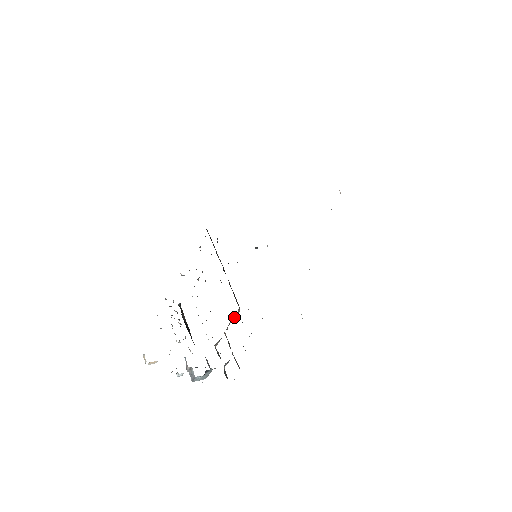
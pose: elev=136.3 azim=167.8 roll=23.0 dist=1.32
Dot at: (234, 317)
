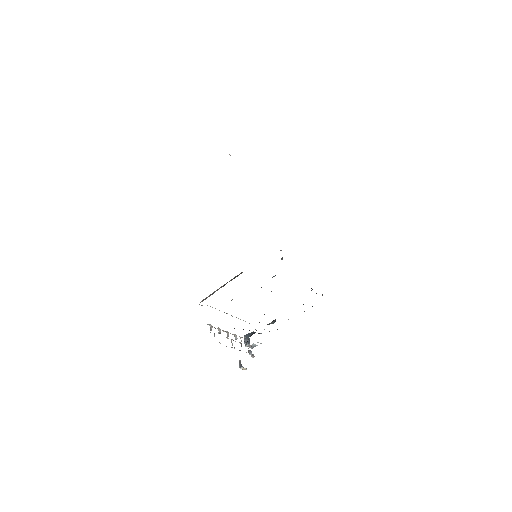
Dot at: occluded
